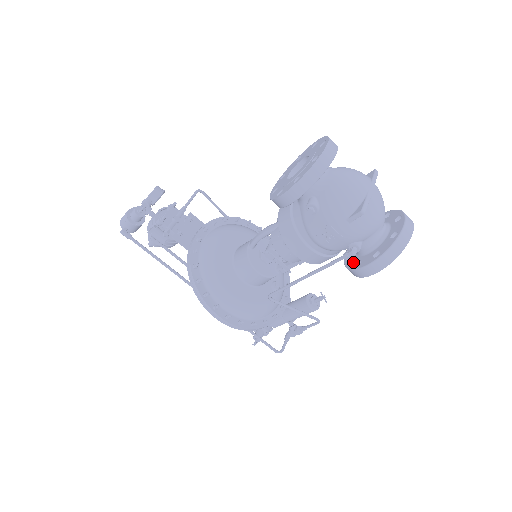
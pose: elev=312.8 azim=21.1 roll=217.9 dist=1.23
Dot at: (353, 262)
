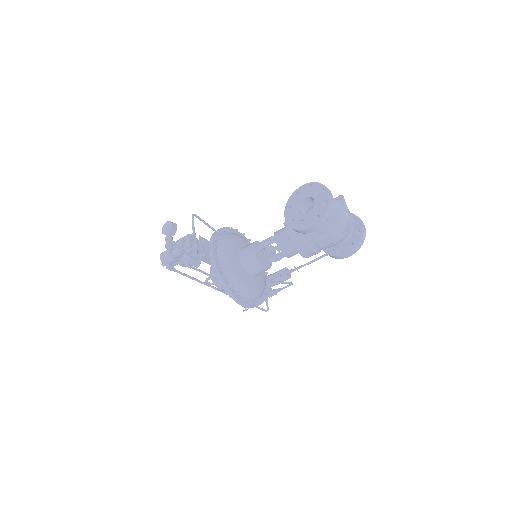
Dot at: occluded
